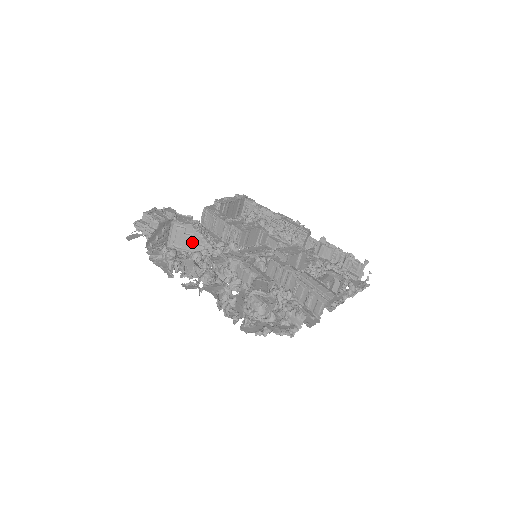
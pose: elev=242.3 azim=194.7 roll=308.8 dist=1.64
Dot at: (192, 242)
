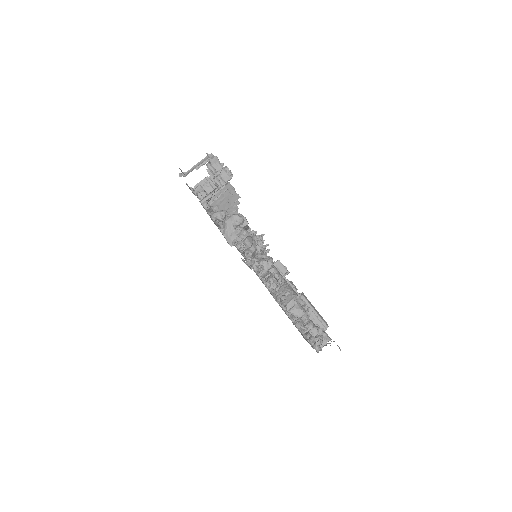
Dot at: (226, 213)
